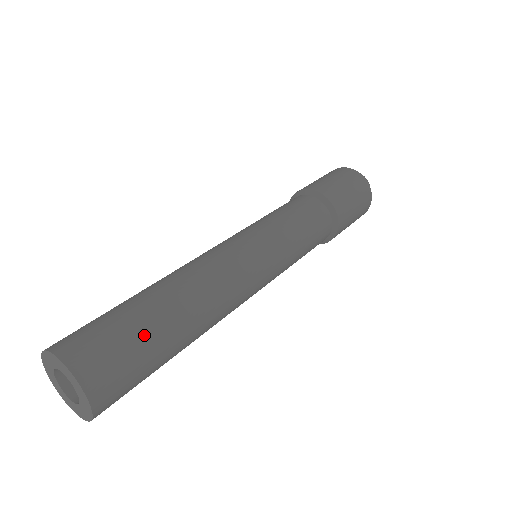
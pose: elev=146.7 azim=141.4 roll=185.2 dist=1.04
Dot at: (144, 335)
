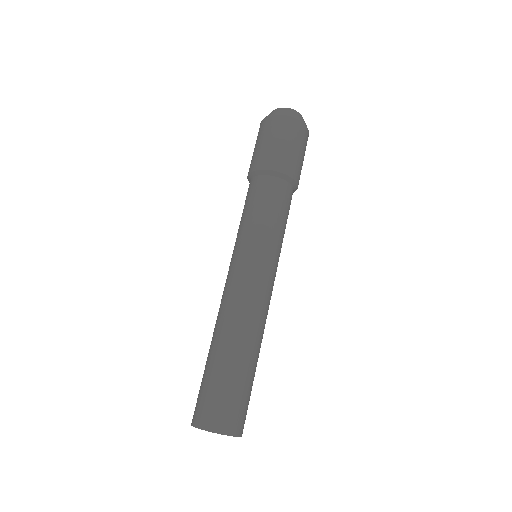
Dot at: occluded
